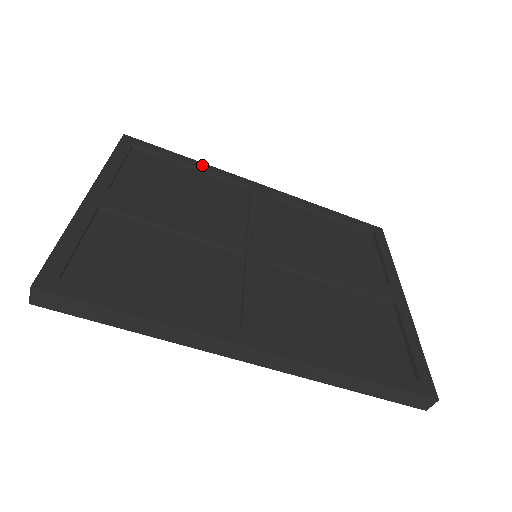
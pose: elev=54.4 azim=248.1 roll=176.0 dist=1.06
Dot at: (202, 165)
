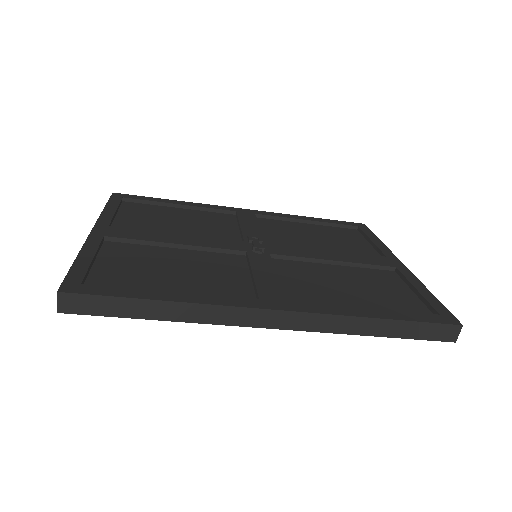
Dot at: (188, 203)
